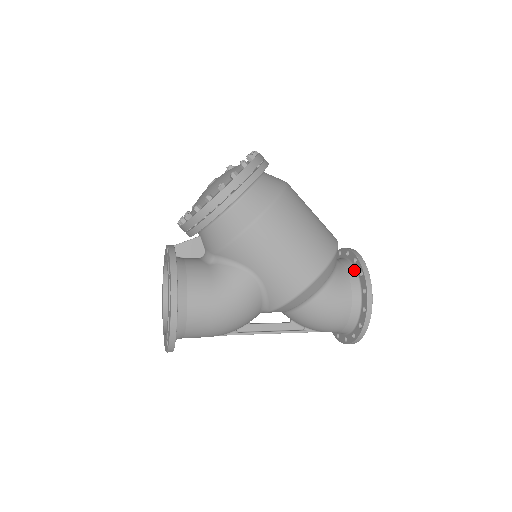
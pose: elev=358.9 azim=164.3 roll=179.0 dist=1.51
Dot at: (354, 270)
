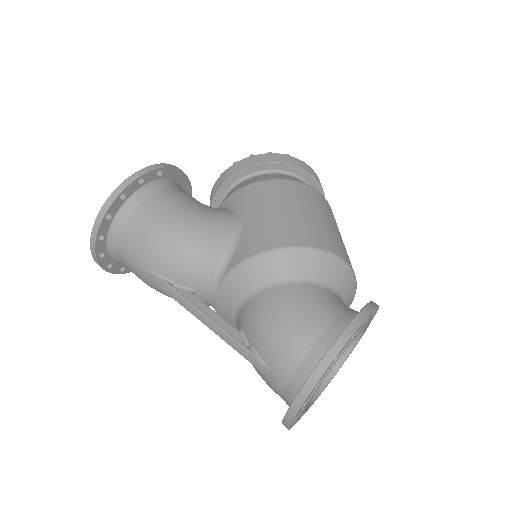
Dot at: occluded
